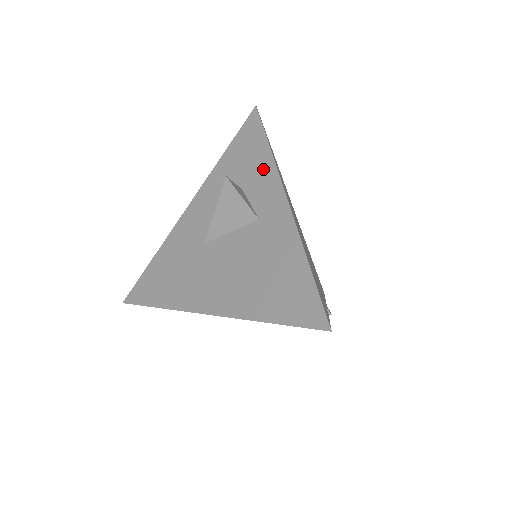
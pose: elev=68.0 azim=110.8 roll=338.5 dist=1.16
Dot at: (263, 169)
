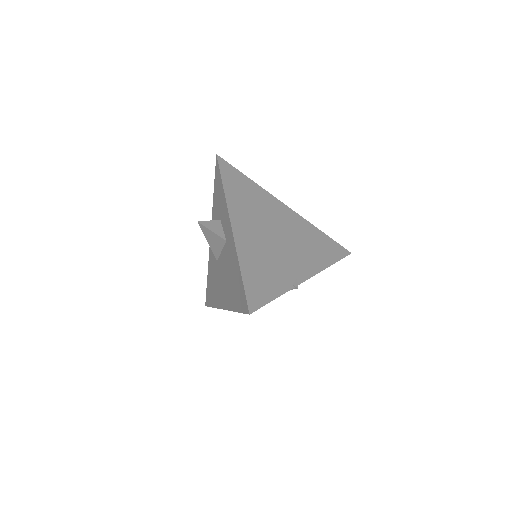
Dot at: (223, 203)
